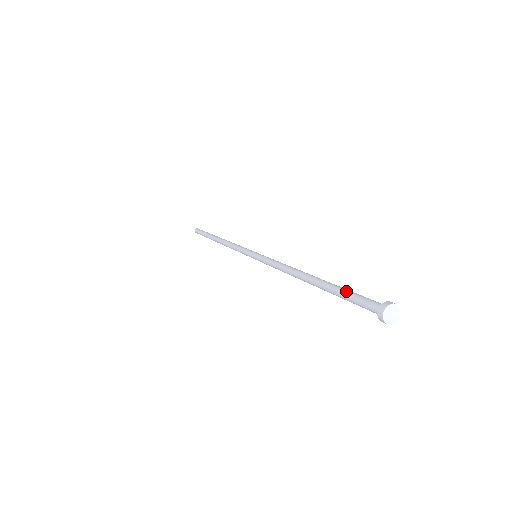
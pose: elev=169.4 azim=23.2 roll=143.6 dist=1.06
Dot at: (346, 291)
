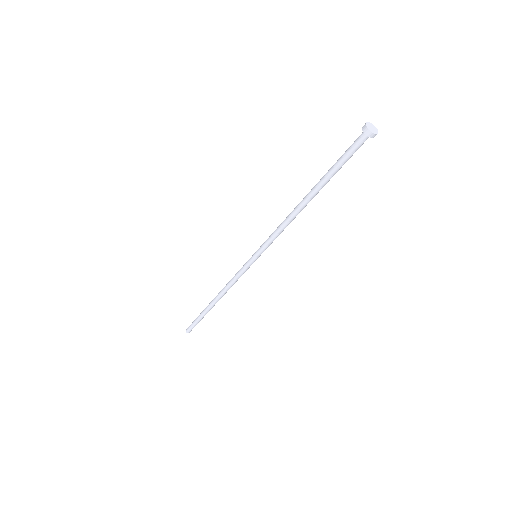
Dot at: (337, 161)
